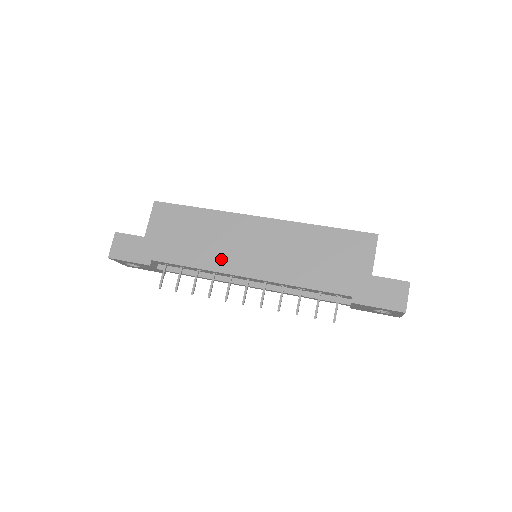
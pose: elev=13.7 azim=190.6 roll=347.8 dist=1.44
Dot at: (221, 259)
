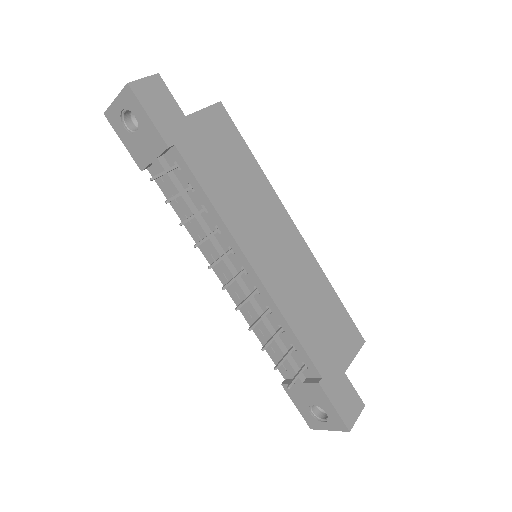
Dot at: (242, 225)
